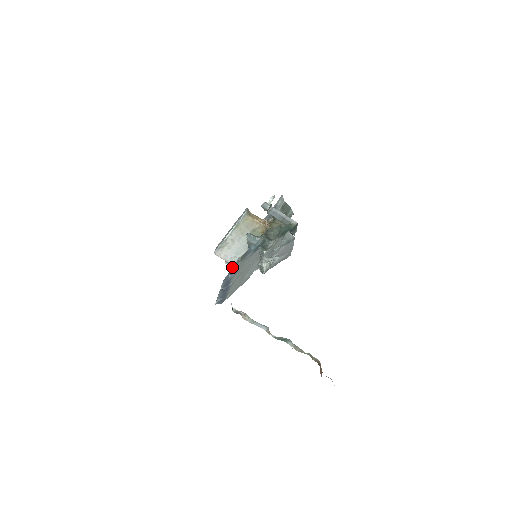
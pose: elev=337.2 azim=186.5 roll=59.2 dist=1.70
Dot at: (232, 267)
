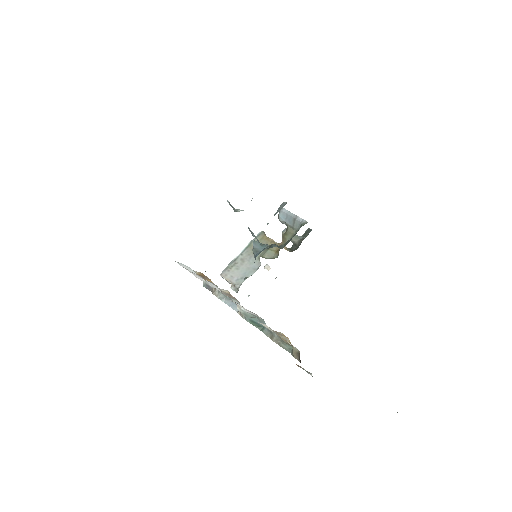
Dot at: (237, 292)
